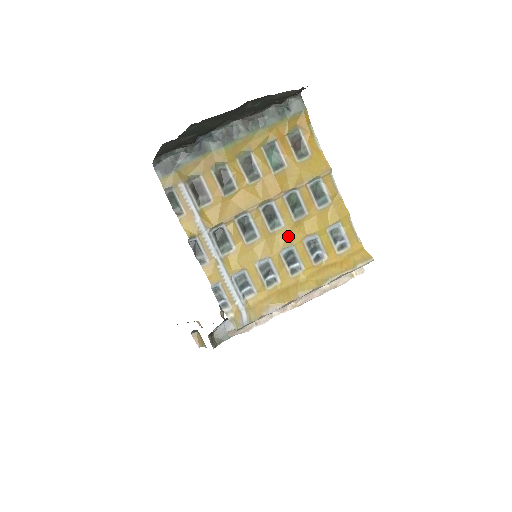
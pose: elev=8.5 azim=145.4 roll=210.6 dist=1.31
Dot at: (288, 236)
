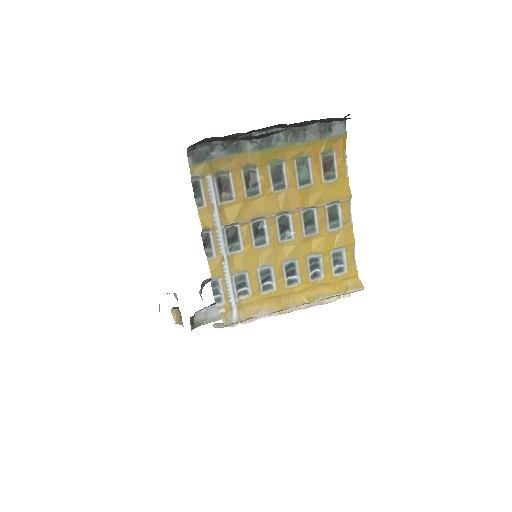
Dot at: (295, 249)
